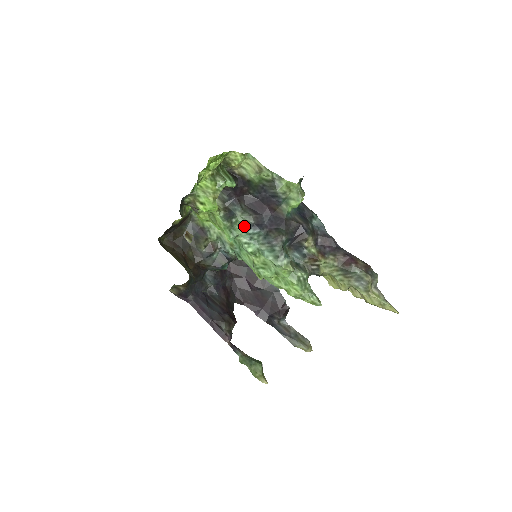
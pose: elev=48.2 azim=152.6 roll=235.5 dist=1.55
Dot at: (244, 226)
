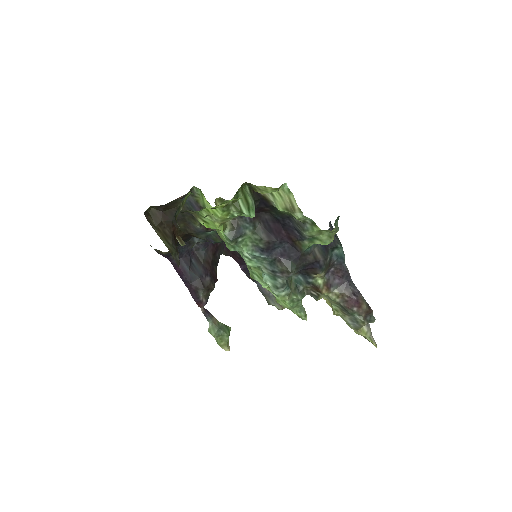
Dot at: (250, 247)
